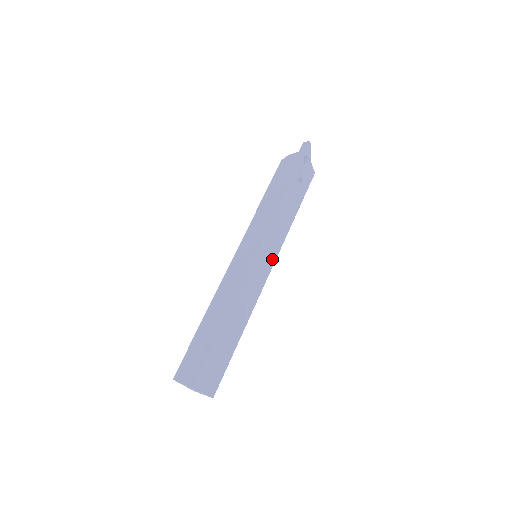
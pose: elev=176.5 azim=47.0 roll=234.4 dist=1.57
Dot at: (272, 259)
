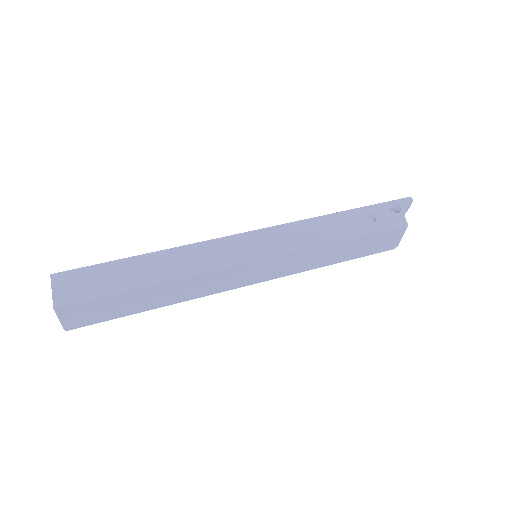
Dot at: (266, 253)
